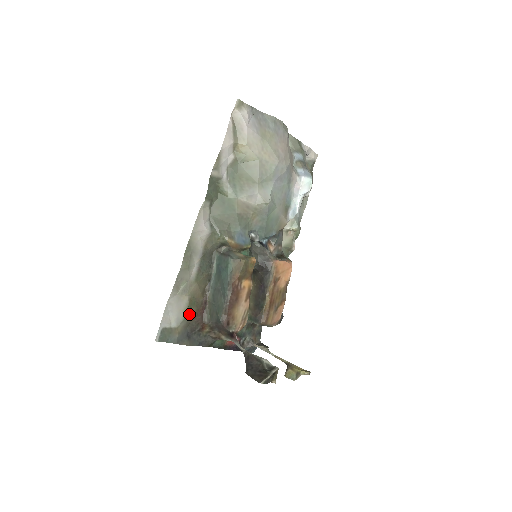
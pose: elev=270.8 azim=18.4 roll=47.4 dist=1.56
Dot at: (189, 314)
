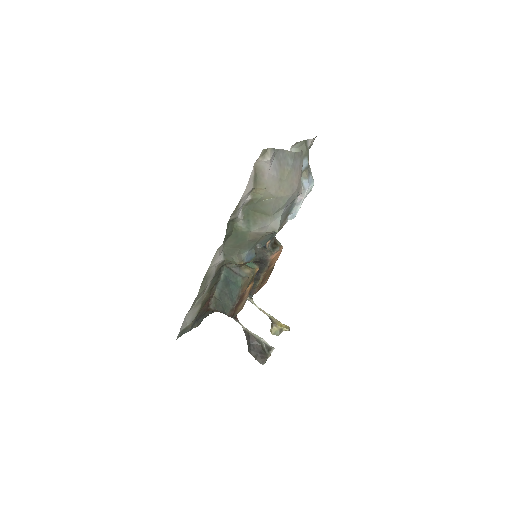
Dot at: (199, 311)
